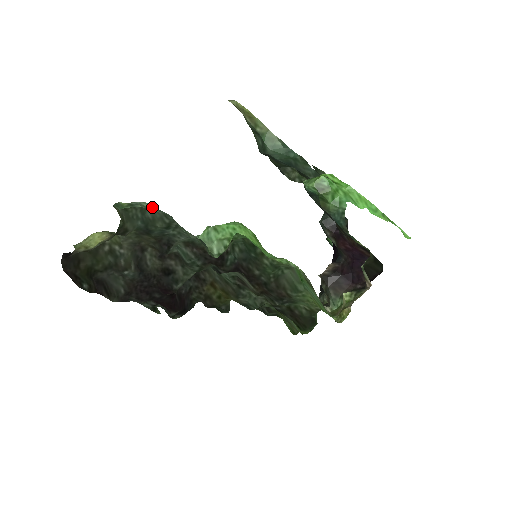
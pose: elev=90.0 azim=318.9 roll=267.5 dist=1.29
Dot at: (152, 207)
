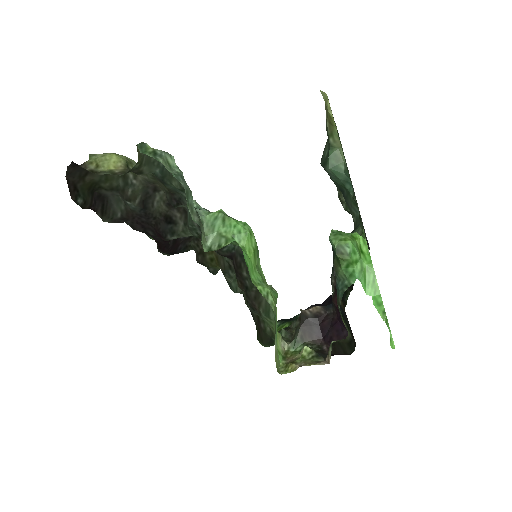
Dot at: occluded
